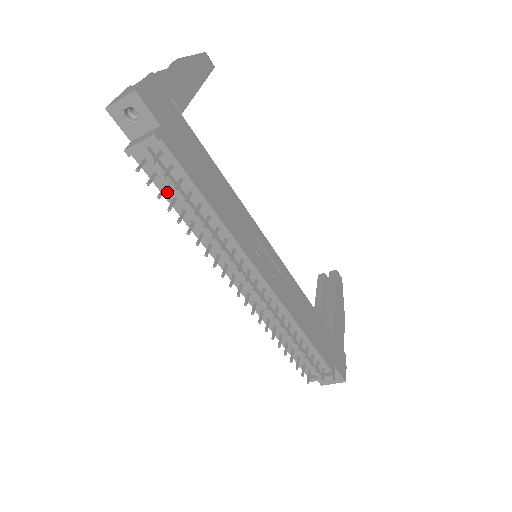
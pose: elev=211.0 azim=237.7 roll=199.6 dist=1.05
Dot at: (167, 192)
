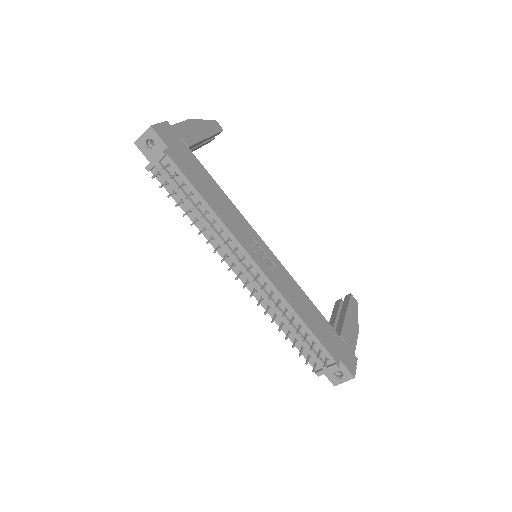
Dot at: (176, 197)
